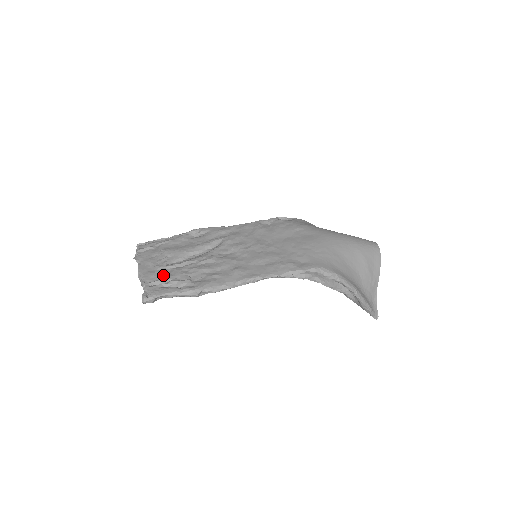
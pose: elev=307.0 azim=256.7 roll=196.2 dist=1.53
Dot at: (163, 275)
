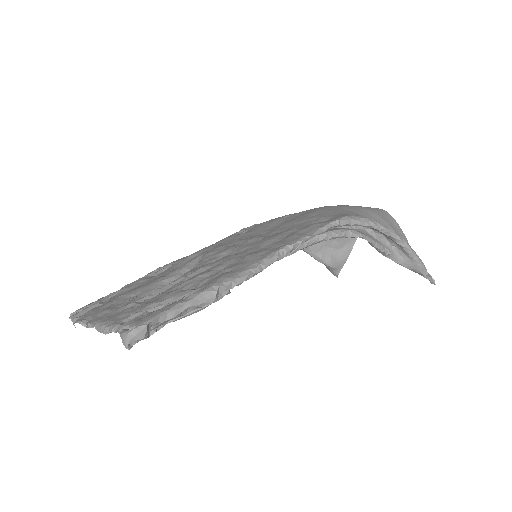
Dot at: (140, 307)
